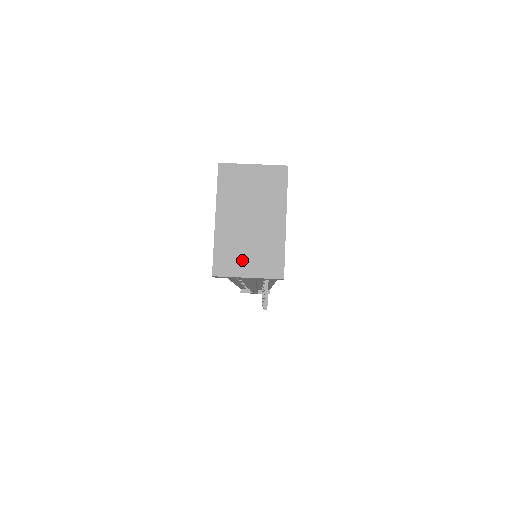
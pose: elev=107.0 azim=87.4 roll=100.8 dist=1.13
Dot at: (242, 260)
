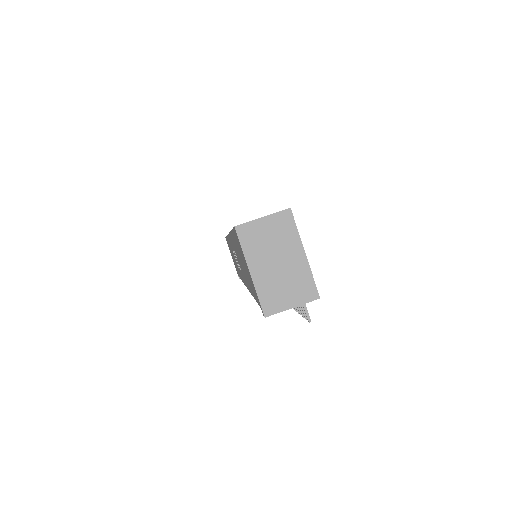
Dot at: (283, 296)
